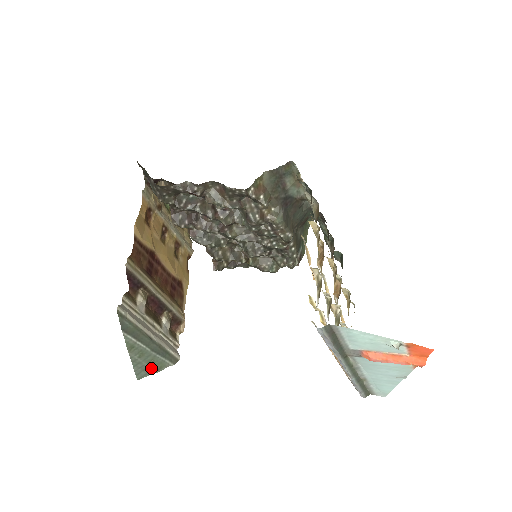
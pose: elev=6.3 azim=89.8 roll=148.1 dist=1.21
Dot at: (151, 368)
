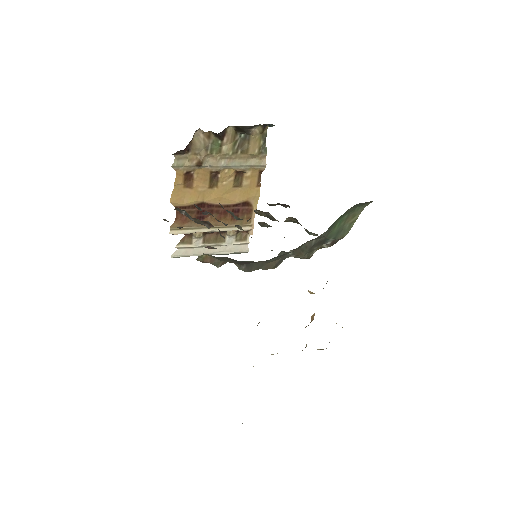
Dot at: occluded
